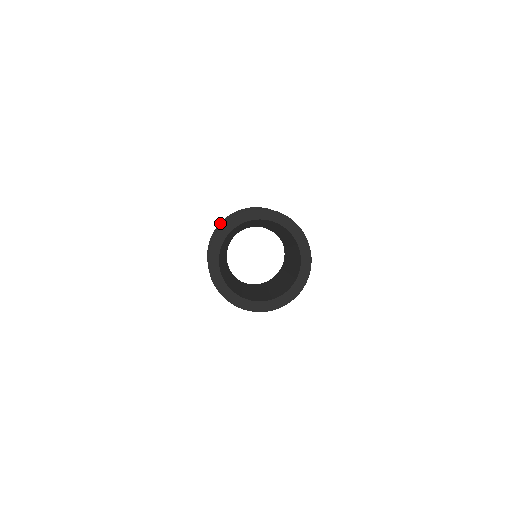
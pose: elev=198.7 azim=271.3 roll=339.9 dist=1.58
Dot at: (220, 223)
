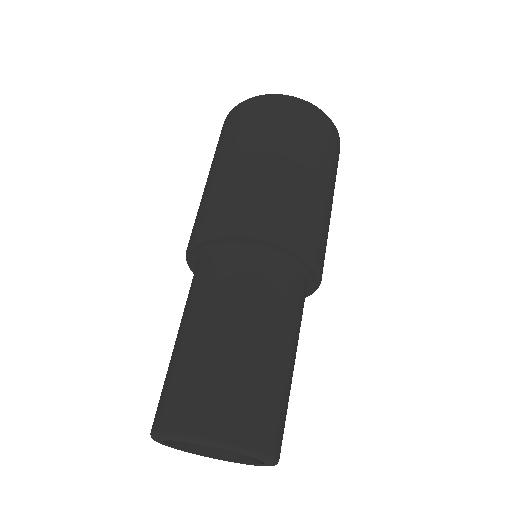
Dot at: (192, 244)
